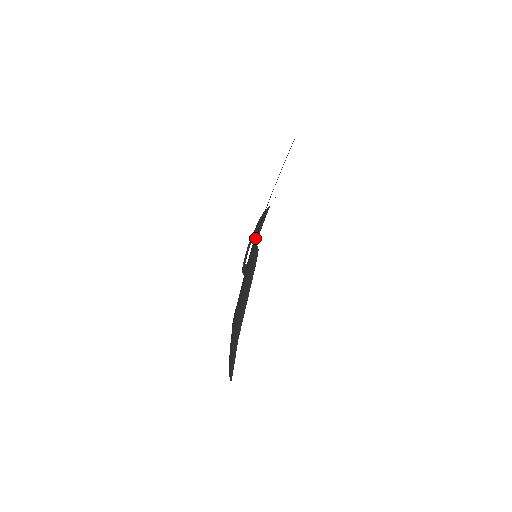
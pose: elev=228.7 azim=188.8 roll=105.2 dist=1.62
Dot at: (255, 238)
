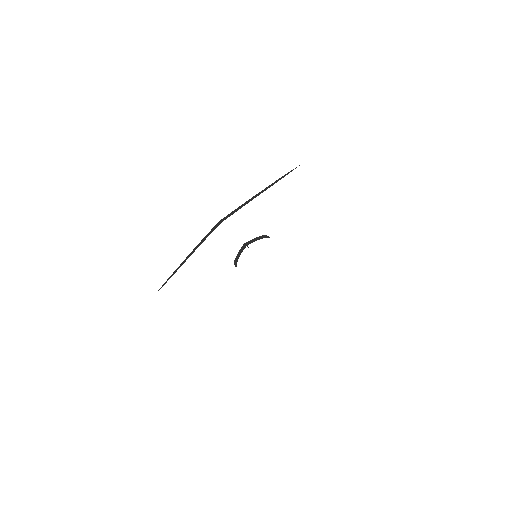
Dot at: occluded
